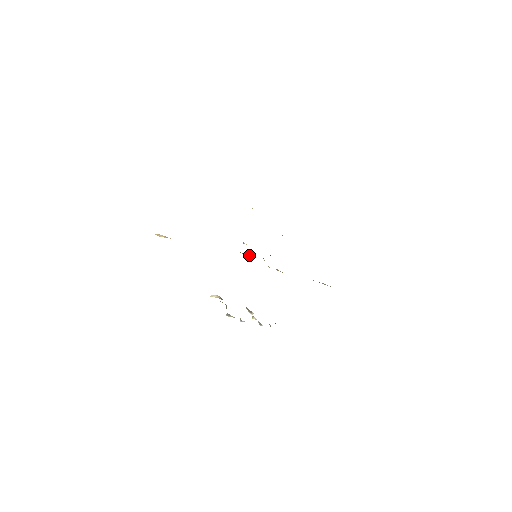
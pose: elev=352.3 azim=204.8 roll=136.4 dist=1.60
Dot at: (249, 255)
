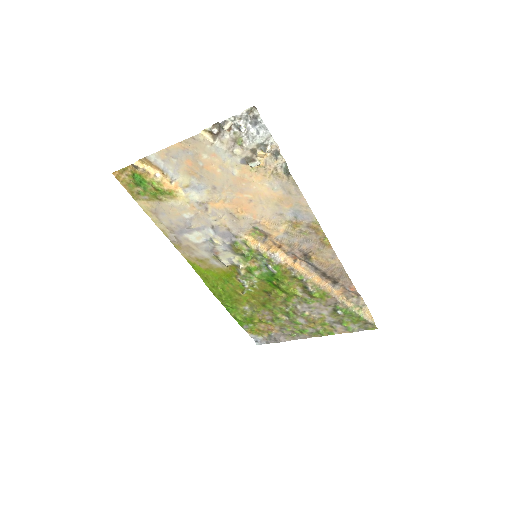
Dot at: (248, 257)
